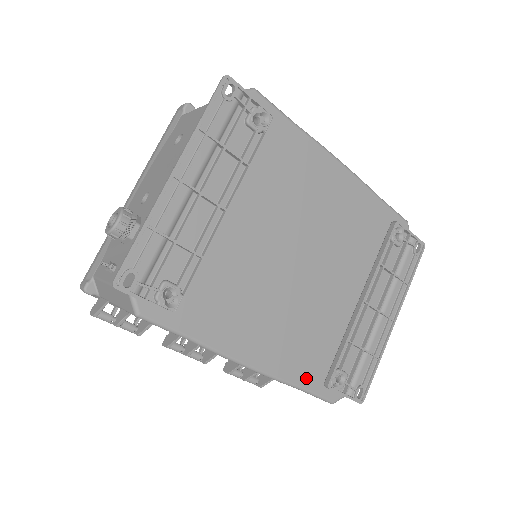
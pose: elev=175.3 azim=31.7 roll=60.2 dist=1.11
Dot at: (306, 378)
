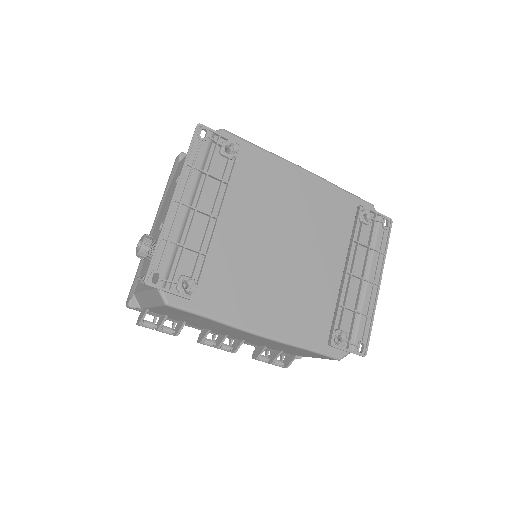
Dot at: (311, 340)
